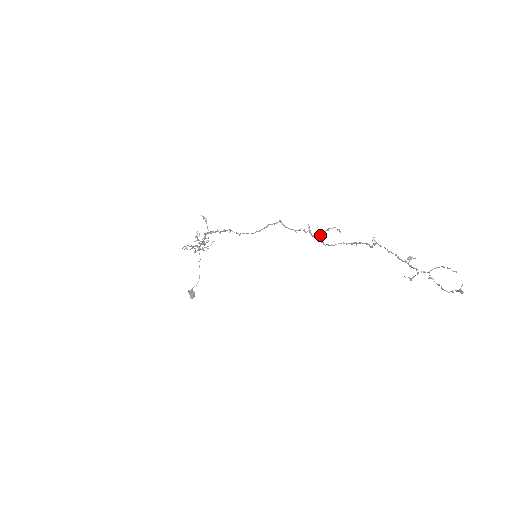
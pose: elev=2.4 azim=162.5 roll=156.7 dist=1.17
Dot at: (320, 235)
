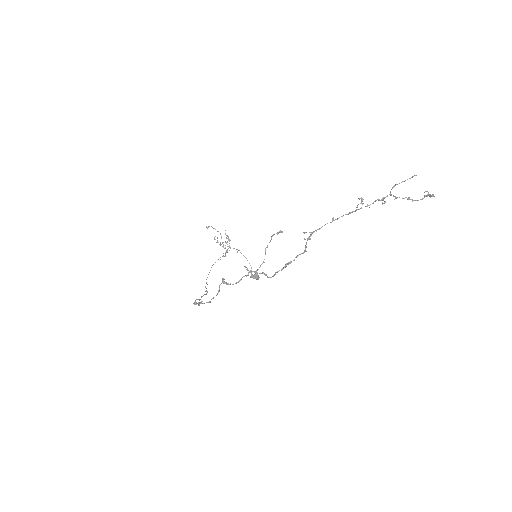
Dot at: (262, 263)
